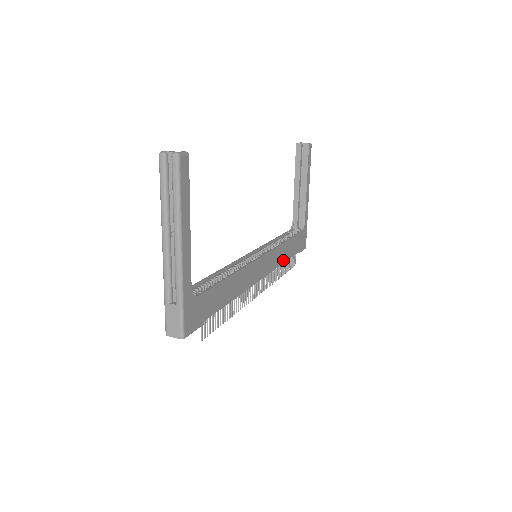
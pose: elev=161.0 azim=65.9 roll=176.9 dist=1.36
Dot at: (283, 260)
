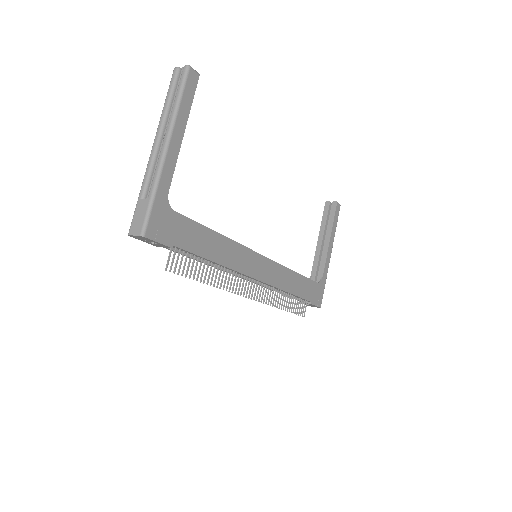
Dot at: (288, 289)
